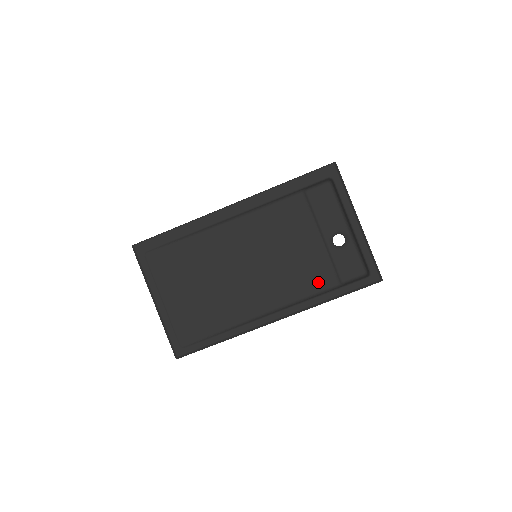
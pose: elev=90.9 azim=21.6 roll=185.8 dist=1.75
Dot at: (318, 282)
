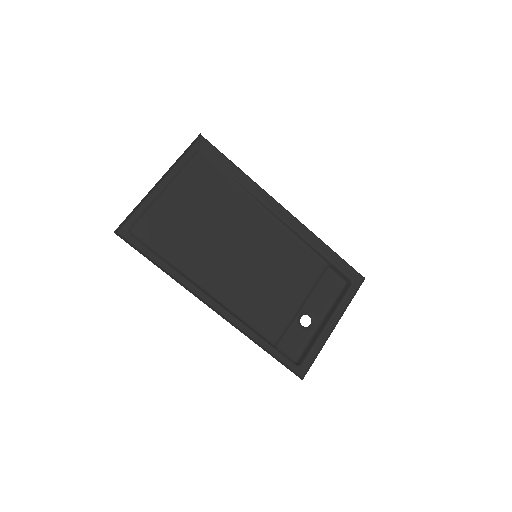
Dot at: (266, 325)
